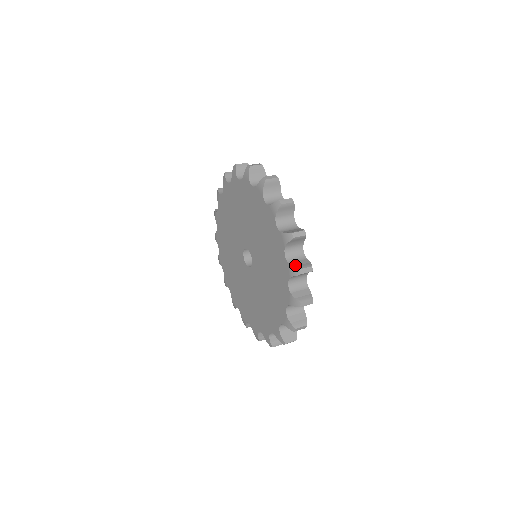
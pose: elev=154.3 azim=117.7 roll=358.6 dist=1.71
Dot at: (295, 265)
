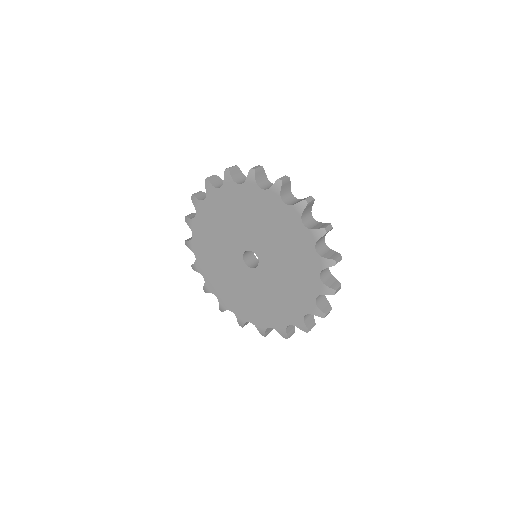
Dot at: (322, 309)
